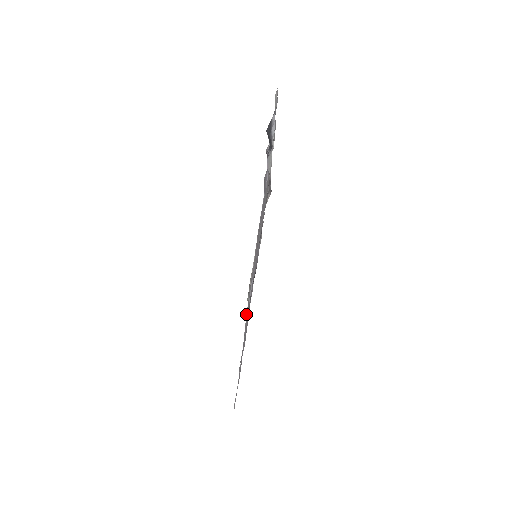
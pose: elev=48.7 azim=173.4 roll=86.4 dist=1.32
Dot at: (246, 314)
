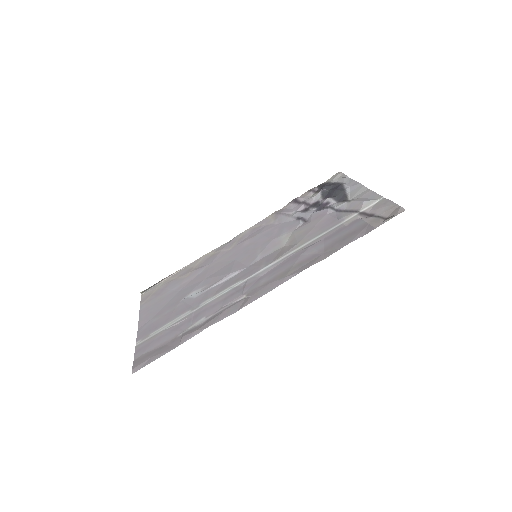
Dot at: (144, 302)
